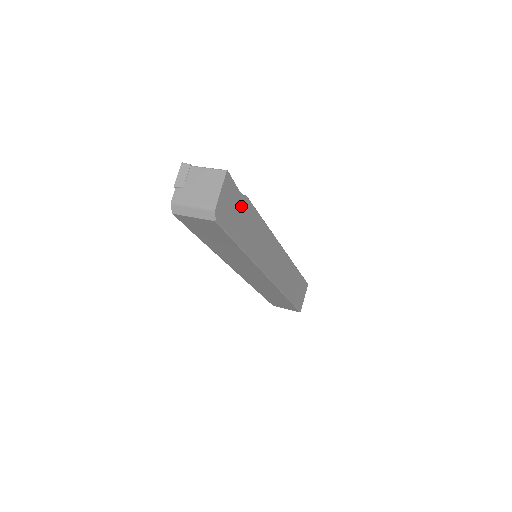
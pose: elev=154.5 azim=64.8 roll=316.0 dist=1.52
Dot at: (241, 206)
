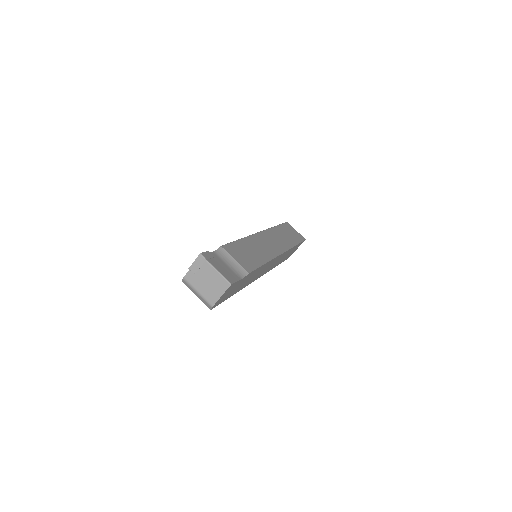
Dot at: (240, 282)
